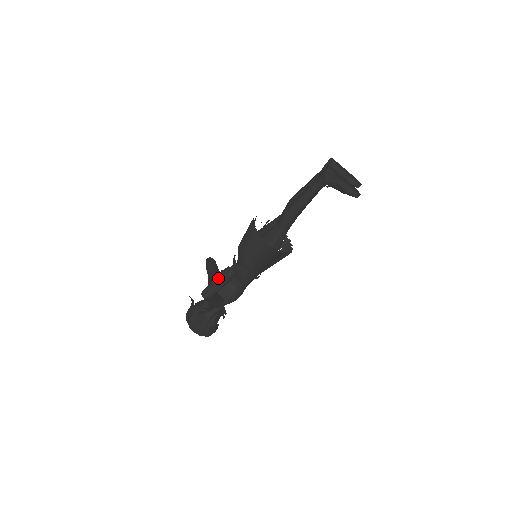
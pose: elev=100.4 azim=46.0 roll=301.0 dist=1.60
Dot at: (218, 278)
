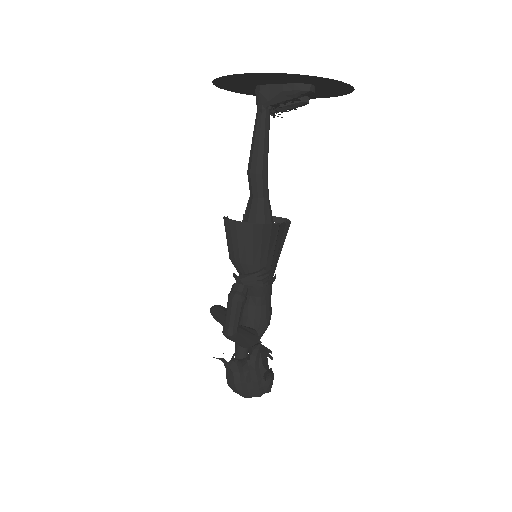
Dot at: (230, 304)
